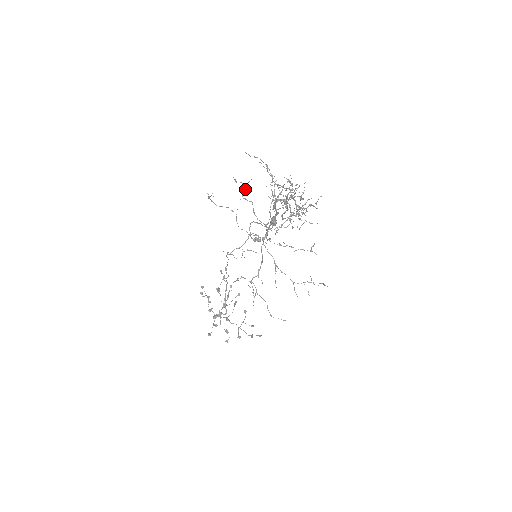
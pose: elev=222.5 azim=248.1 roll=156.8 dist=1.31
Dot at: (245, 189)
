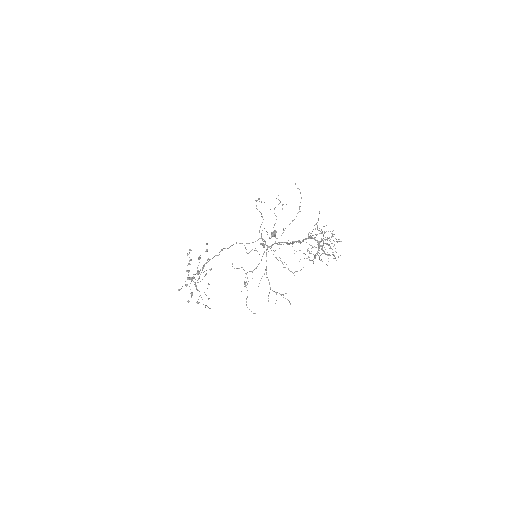
Dot at: (282, 208)
